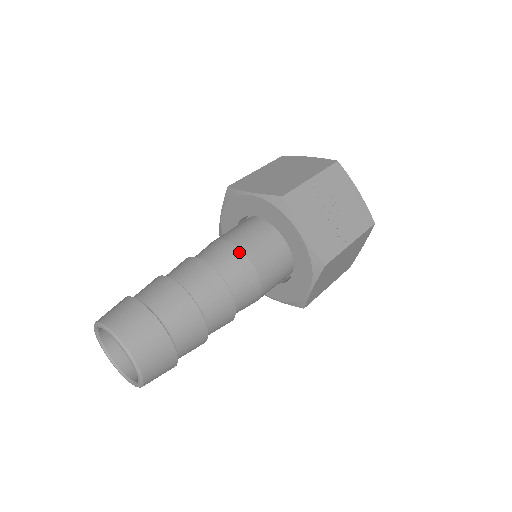
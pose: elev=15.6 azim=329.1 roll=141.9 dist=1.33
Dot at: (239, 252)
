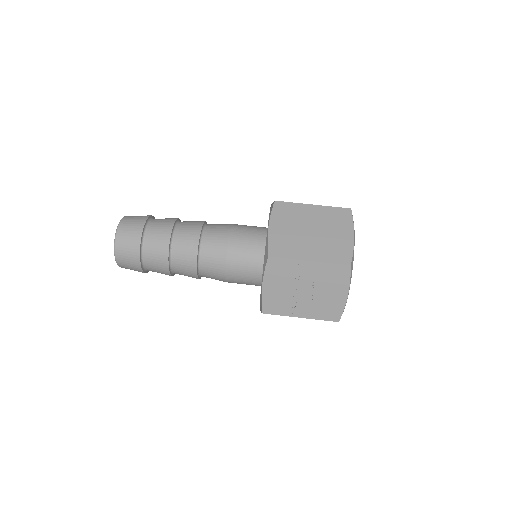
Dot at: (224, 254)
